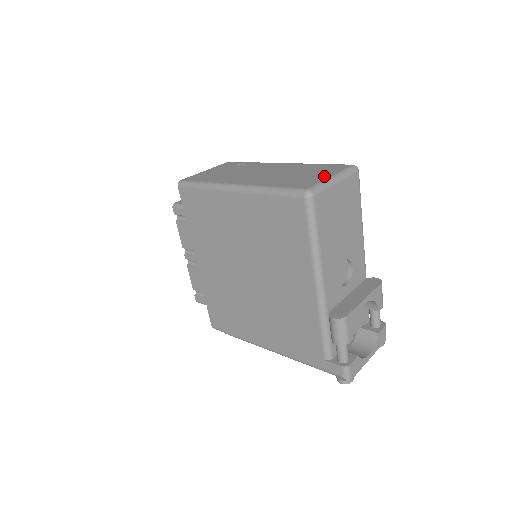
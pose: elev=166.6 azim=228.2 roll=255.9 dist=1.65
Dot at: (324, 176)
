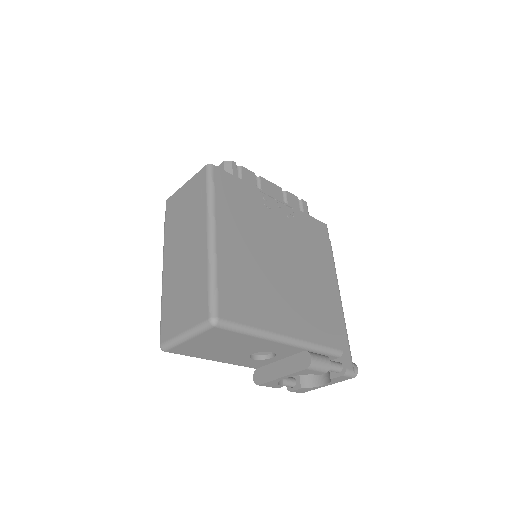
Dot at: (181, 327)
